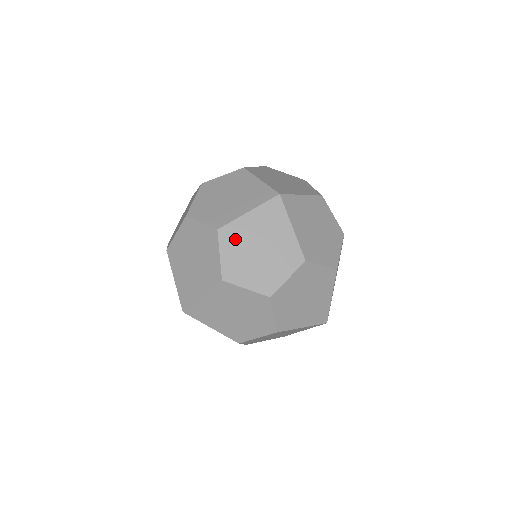
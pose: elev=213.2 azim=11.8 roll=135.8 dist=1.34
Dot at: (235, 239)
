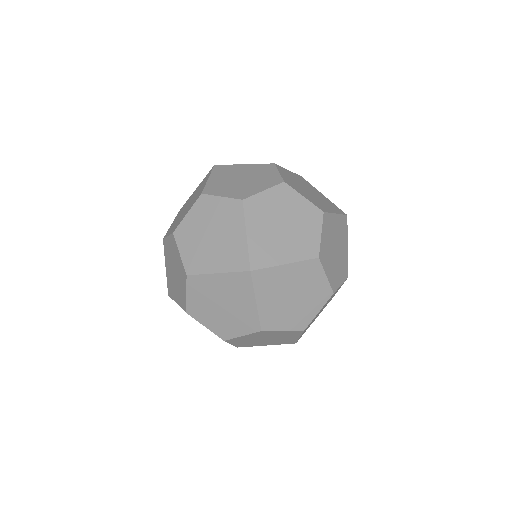
Dot at: (304, 182)
